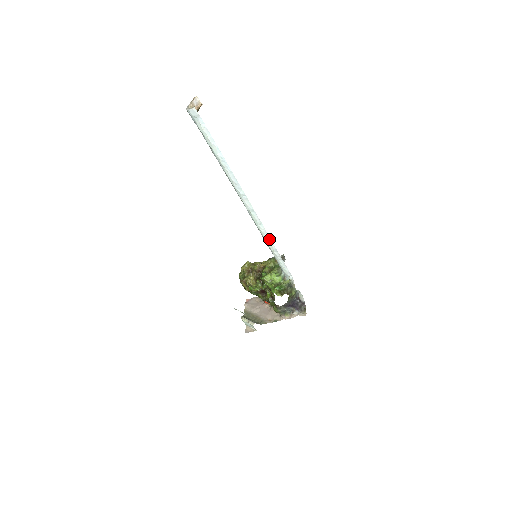
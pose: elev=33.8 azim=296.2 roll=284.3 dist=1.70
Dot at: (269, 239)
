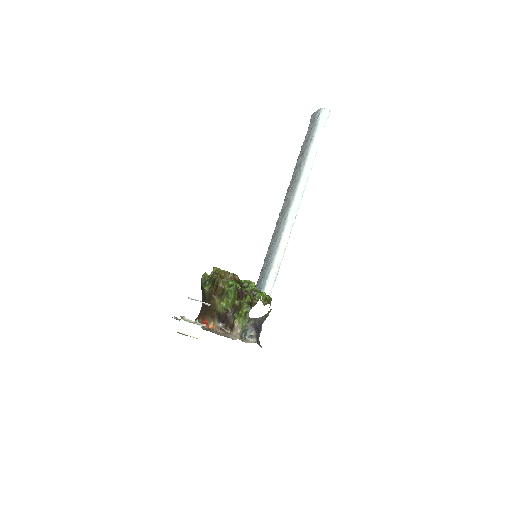
Dot at: (286, 245)
